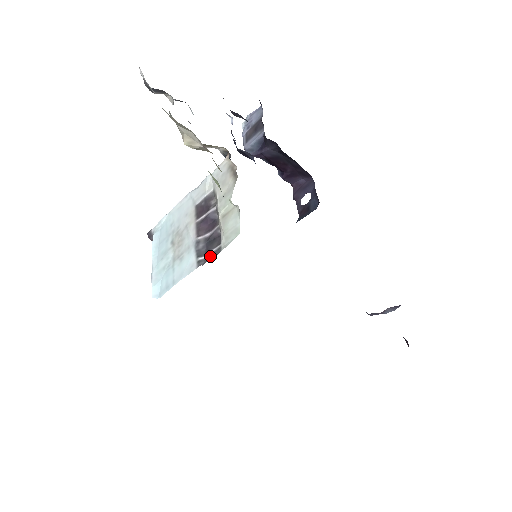
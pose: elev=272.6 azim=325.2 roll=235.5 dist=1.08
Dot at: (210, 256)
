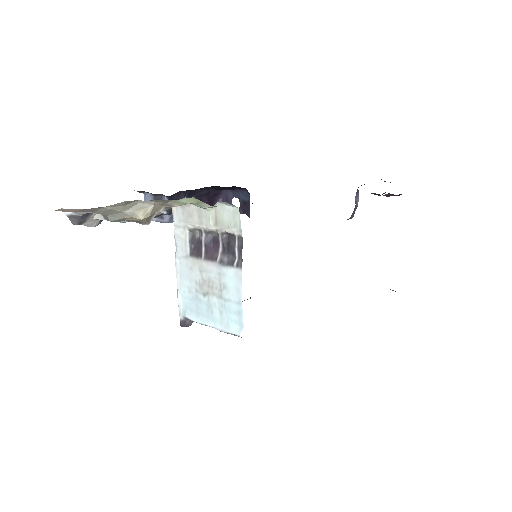
Dot at: (239, 250)
